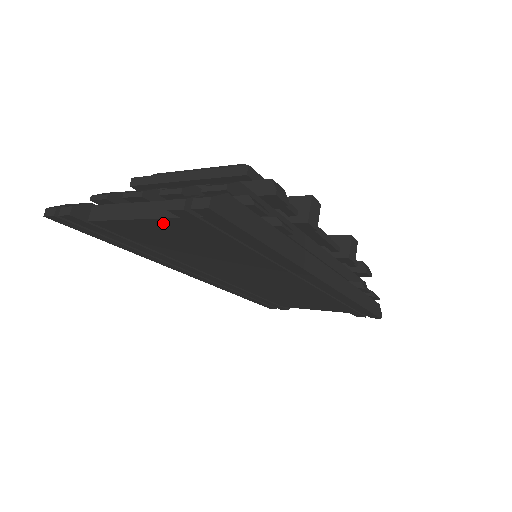
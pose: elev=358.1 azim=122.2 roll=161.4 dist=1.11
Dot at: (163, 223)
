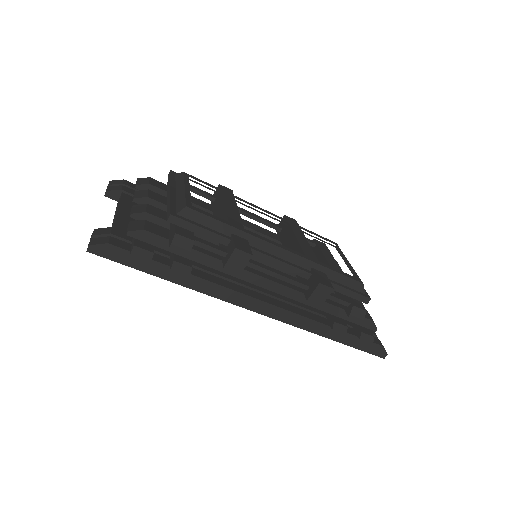
Dot at: occluded
